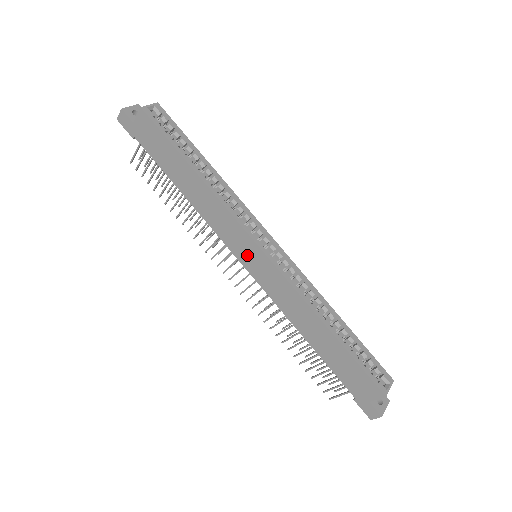
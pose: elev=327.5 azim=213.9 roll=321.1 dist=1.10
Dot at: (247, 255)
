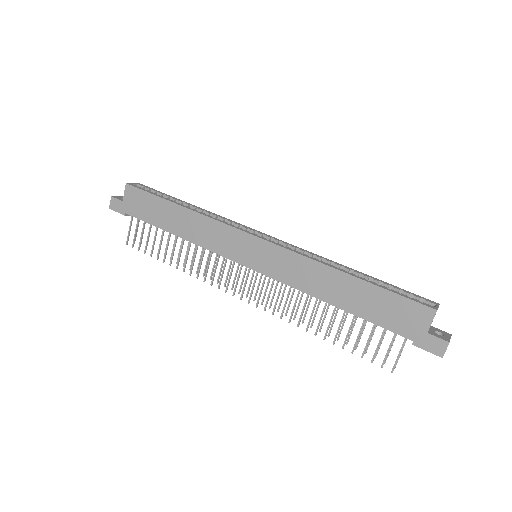
Dot at: (246, 252)
